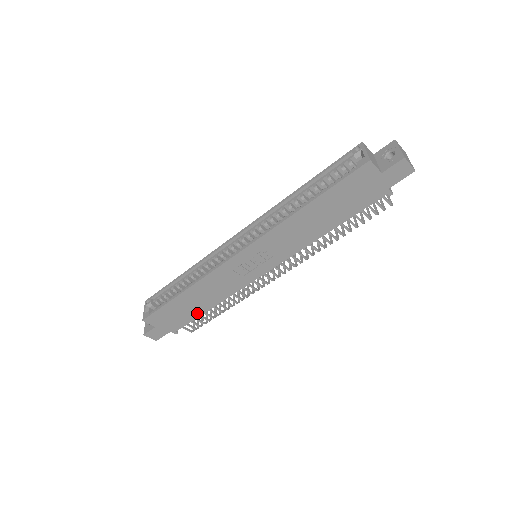
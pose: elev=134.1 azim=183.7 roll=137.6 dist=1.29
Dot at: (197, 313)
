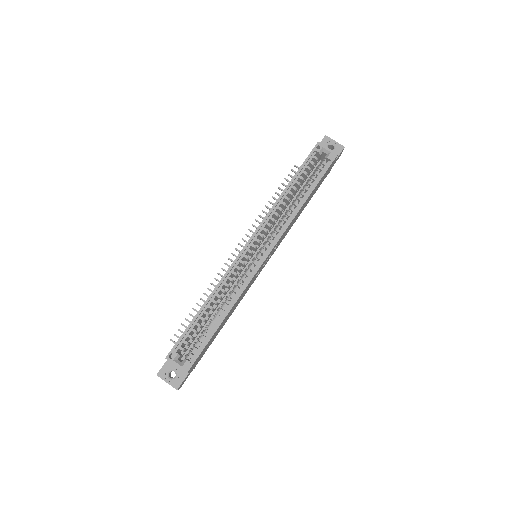
Dot at: (217, 334)
